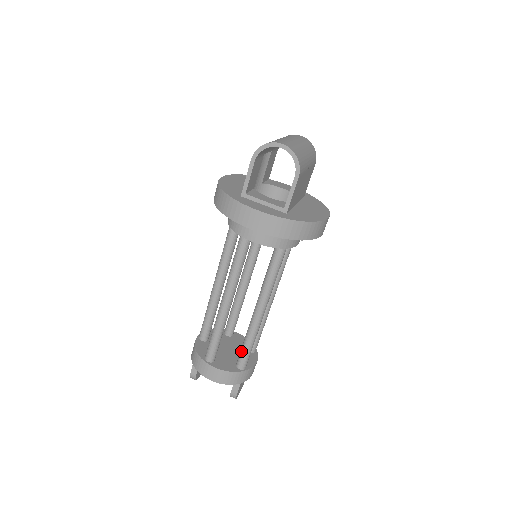
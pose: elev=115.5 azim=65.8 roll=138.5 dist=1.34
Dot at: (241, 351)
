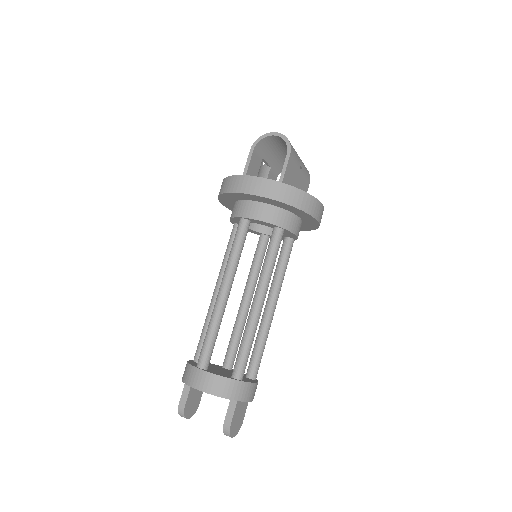
Dot at: (237, 355)
